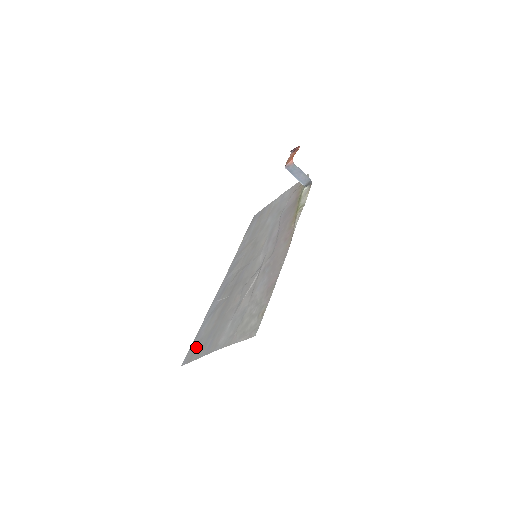
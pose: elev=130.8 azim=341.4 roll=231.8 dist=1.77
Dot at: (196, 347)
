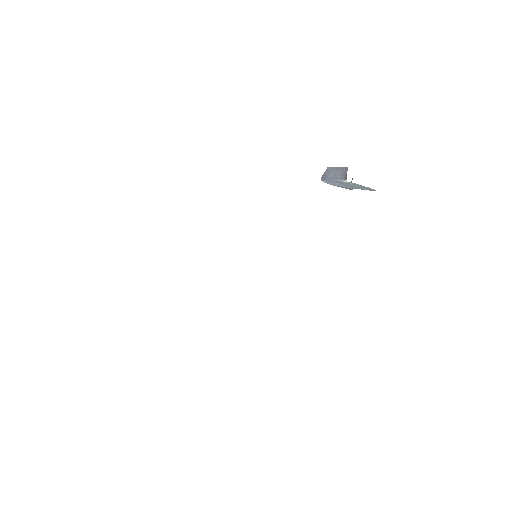
Dot at: occluded
